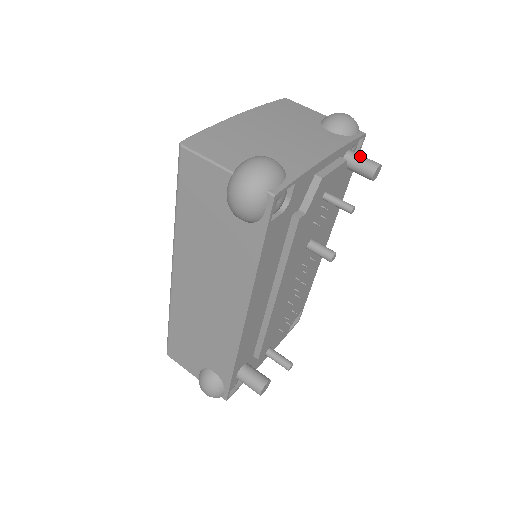
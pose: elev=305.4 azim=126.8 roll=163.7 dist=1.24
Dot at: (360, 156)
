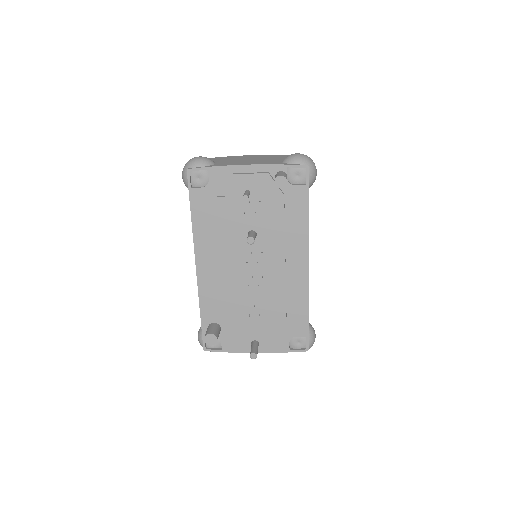
Dot at: (280, 173)
